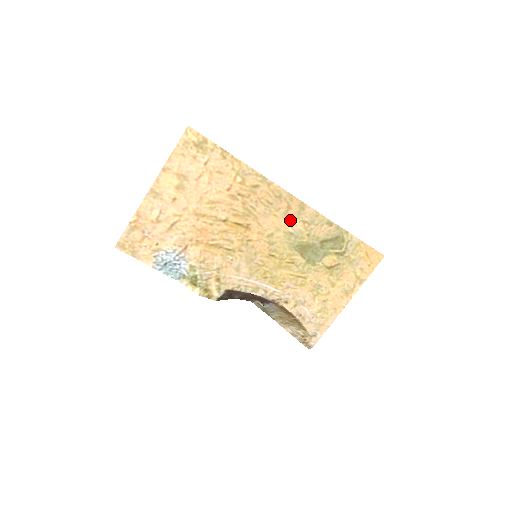
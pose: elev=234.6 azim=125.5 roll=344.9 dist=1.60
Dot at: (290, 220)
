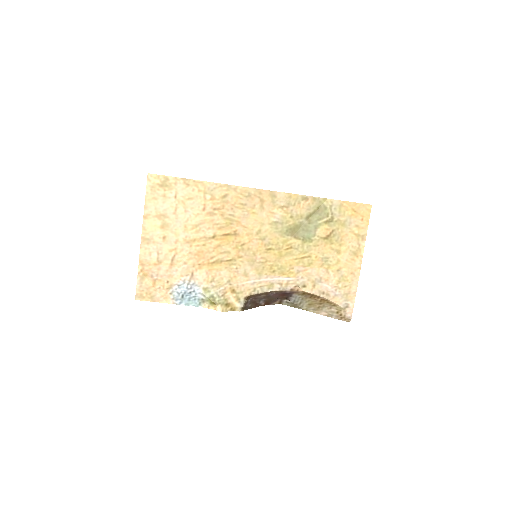
Dot at: (269, 211)
